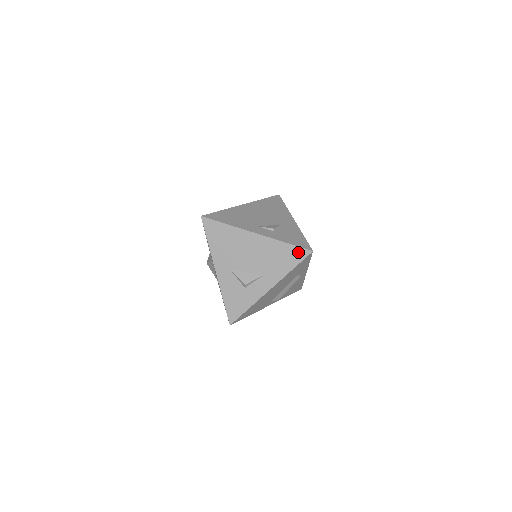
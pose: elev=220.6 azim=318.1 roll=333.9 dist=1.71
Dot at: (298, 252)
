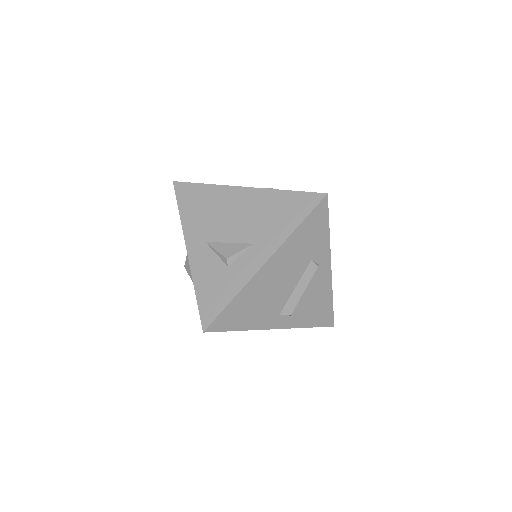
Dot at: (305, 199)
